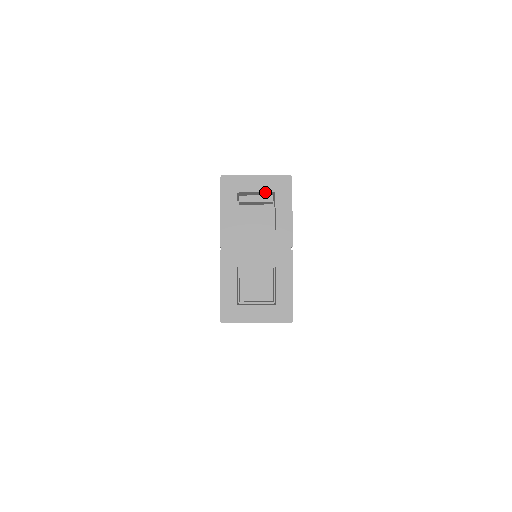
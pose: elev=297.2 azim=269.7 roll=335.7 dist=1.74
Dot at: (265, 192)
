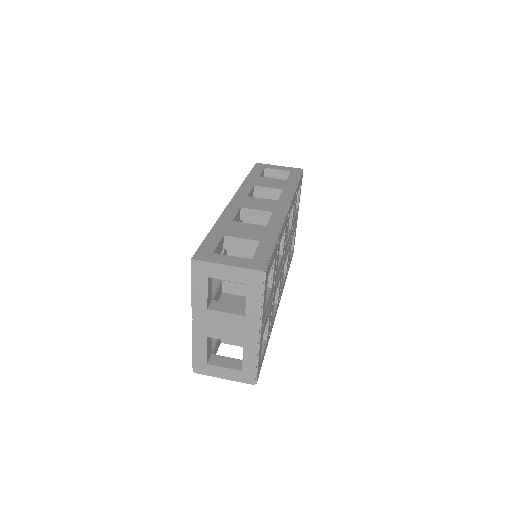
Dot at: (237, 281)
